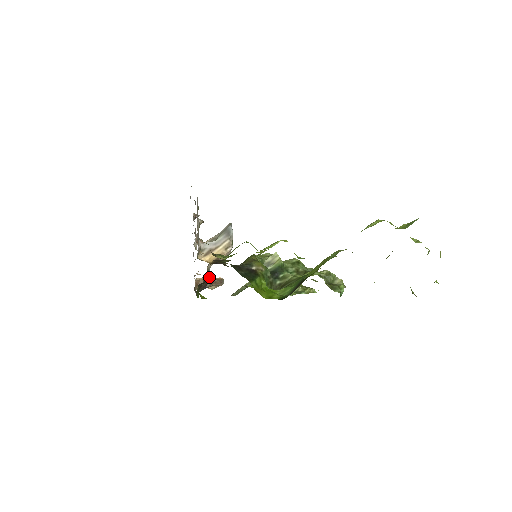
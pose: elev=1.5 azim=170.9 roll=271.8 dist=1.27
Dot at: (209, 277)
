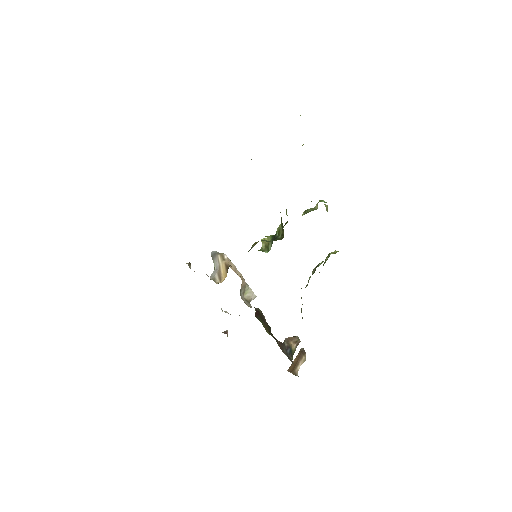
Dot at: (258, 310)
